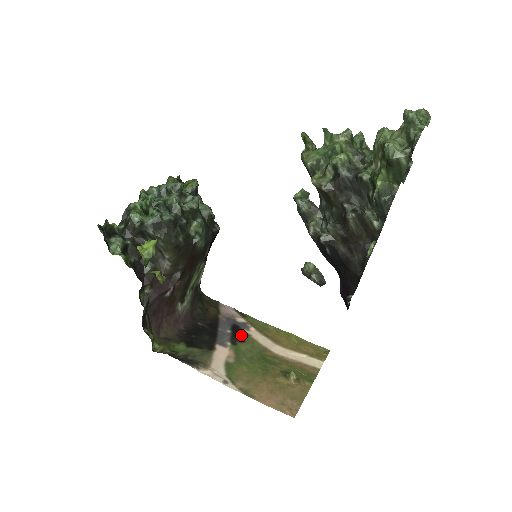
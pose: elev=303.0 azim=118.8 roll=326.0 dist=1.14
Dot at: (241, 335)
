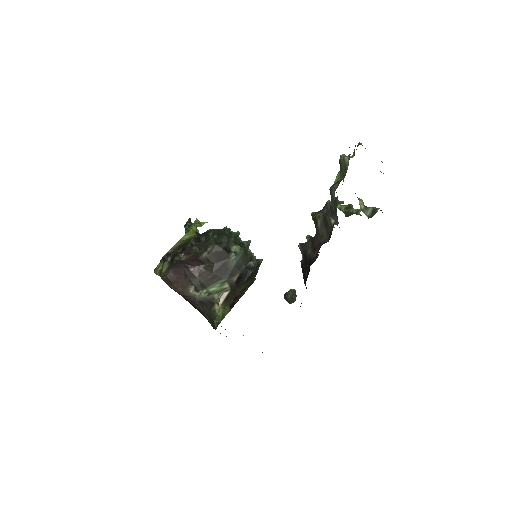
Dot at: occluded
